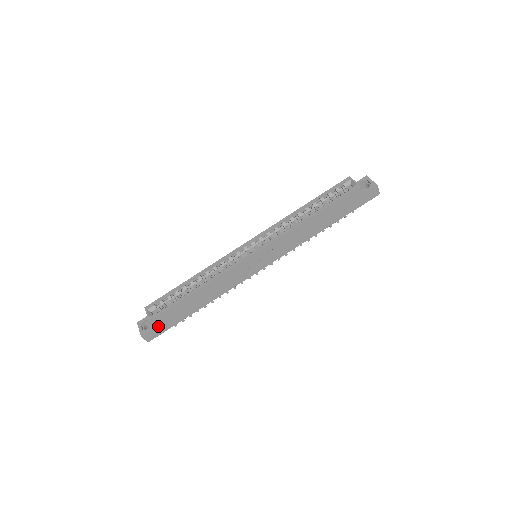
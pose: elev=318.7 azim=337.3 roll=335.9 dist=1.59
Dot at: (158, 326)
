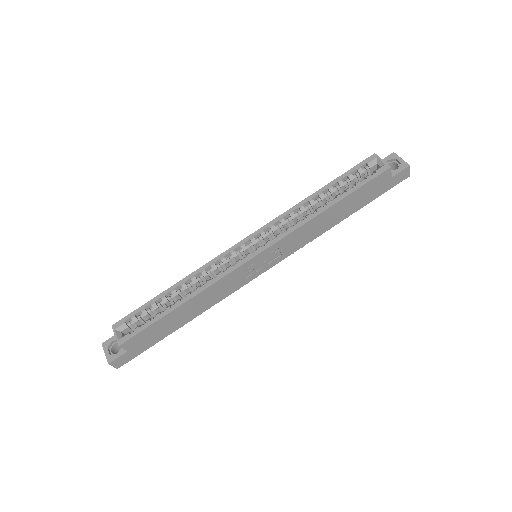
Dot at: (131, 349)
